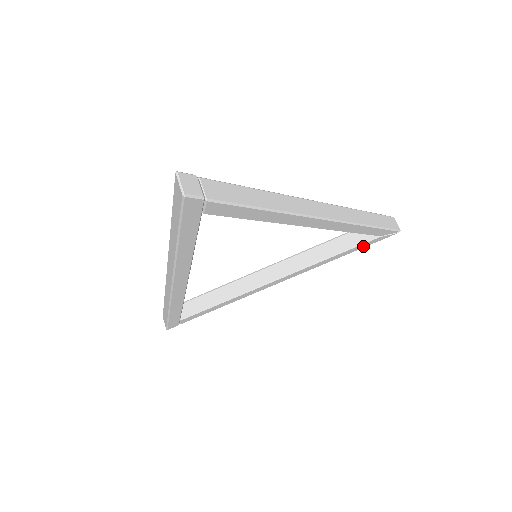
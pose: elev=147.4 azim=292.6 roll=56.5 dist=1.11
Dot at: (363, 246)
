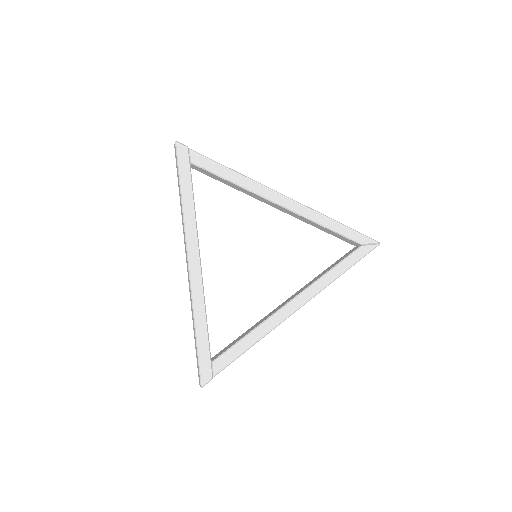
Dot at: (355, 259)
